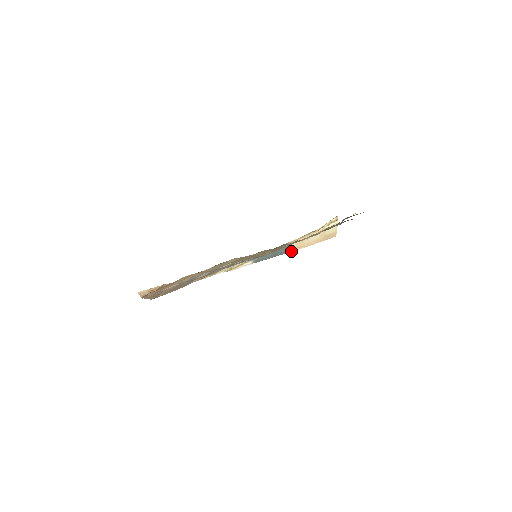
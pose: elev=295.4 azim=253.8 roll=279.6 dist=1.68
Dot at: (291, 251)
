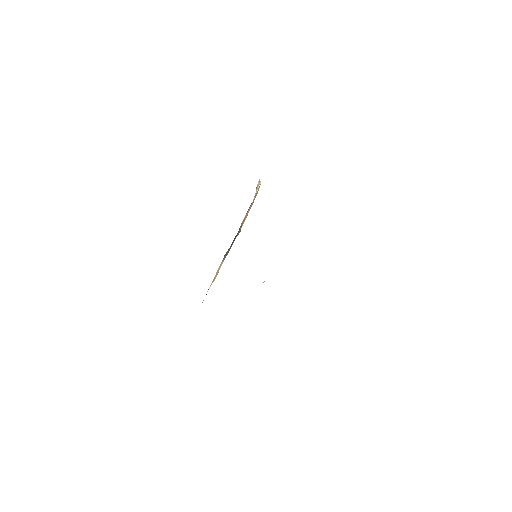
Dot at: occluded
